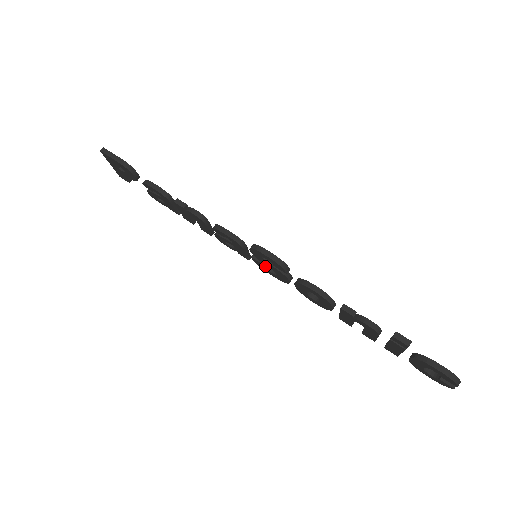
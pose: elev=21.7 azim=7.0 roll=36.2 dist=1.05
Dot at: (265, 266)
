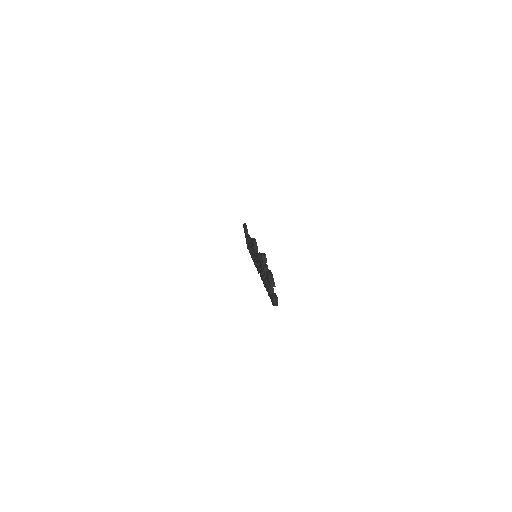
Dot at: occluded
